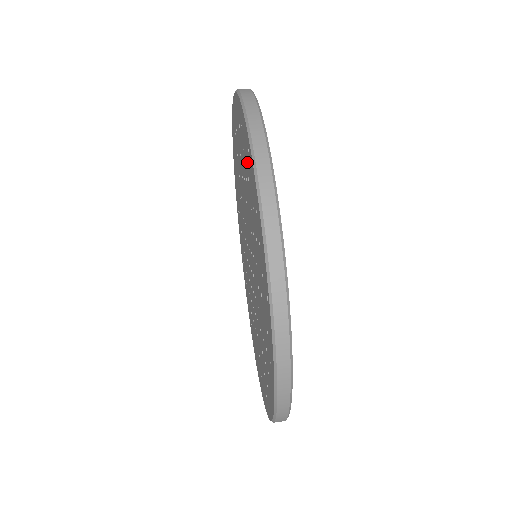
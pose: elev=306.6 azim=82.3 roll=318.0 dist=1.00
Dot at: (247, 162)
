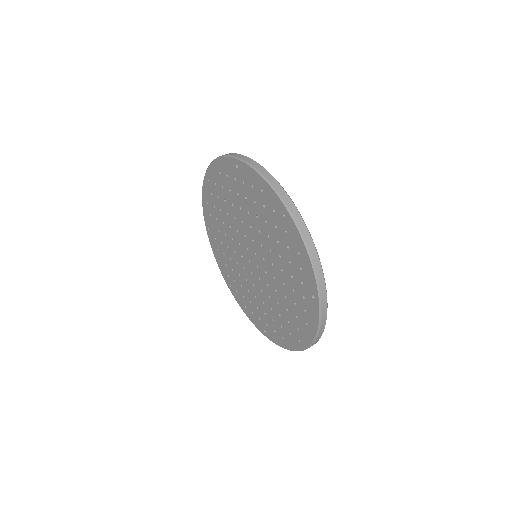
Dot at: (277, 218)
